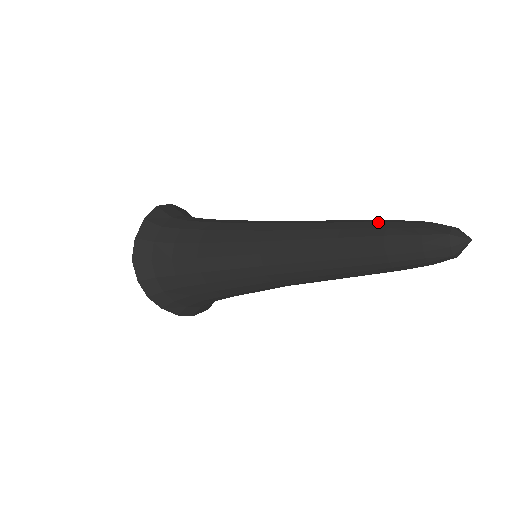
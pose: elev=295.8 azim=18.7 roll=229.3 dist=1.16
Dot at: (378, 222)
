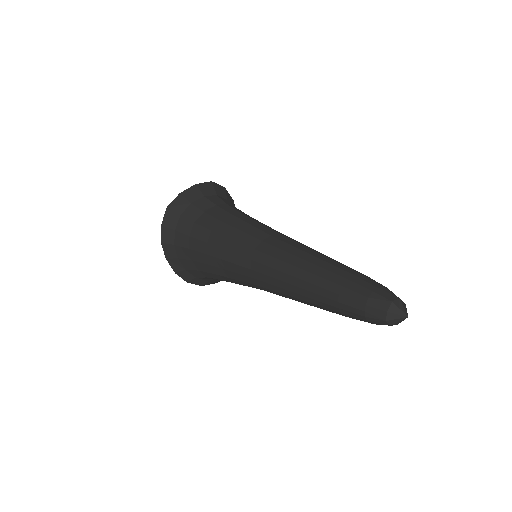
Dot at: (351, 269)
